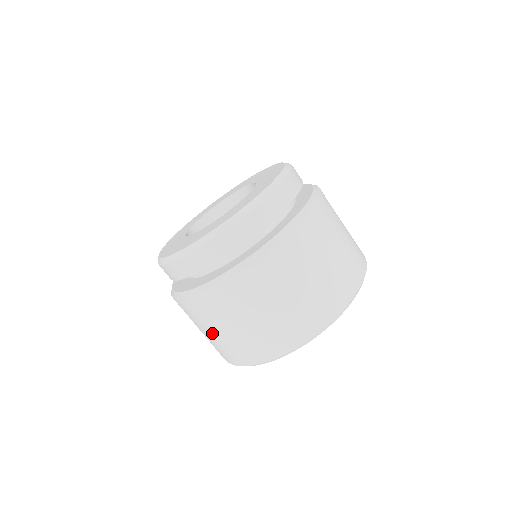
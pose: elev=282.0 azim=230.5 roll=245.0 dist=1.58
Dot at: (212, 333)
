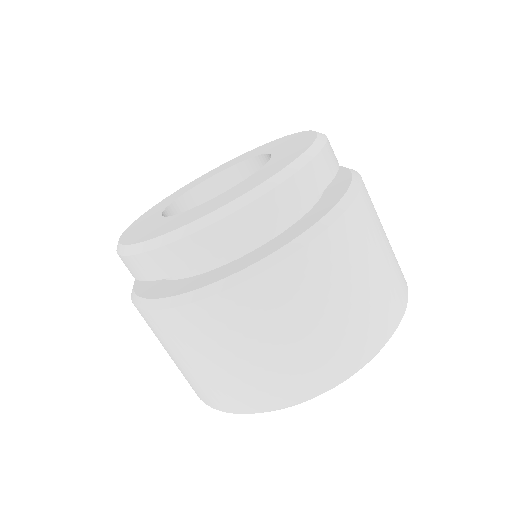
Dot at: (206, 363)
